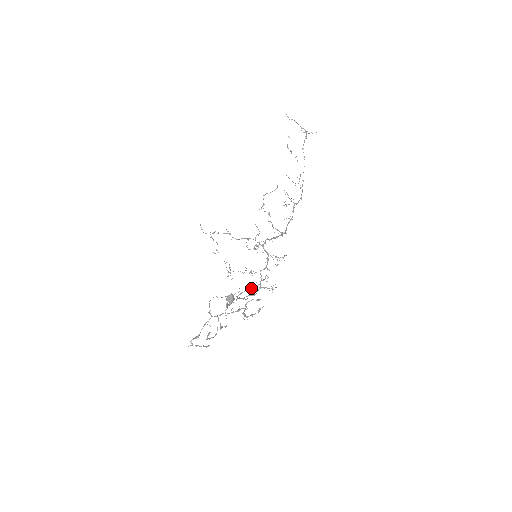
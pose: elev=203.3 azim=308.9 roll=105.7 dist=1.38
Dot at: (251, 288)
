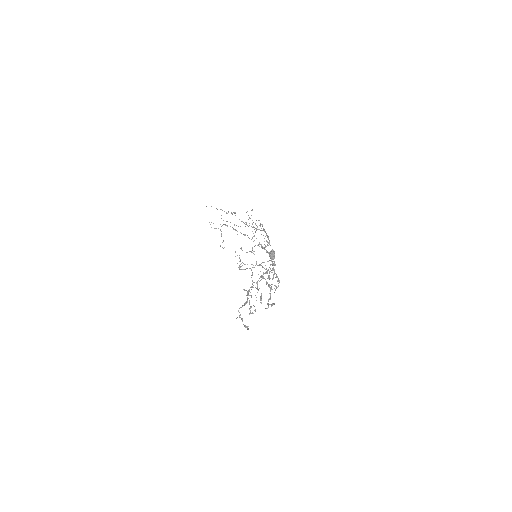
Dot at: (269, 271)
